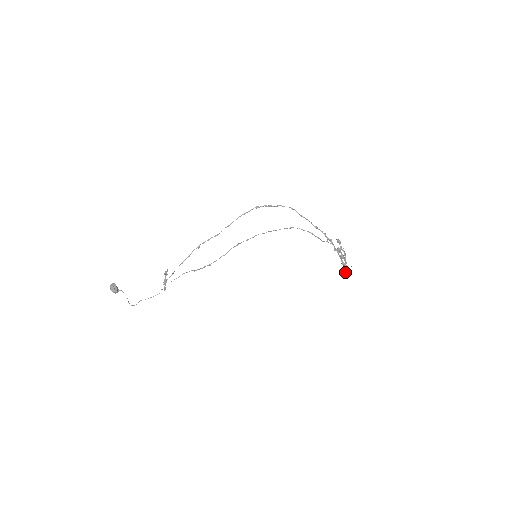
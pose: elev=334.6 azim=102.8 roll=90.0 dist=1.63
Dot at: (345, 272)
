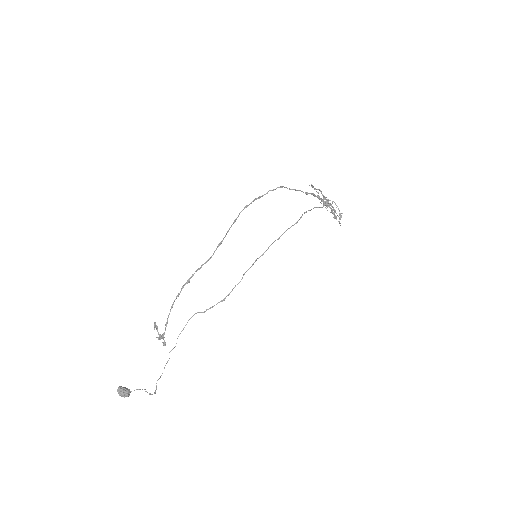
Dot at: (338, 221)
